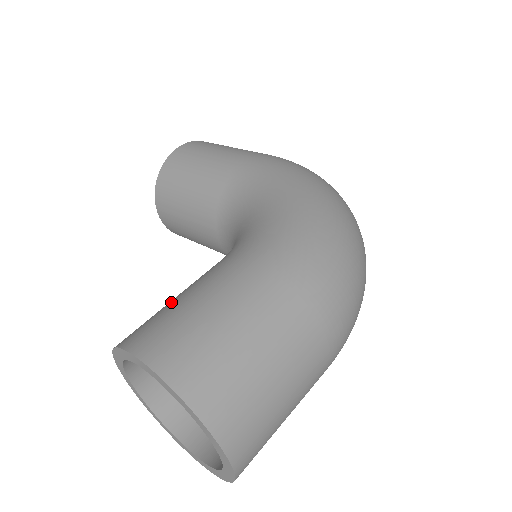
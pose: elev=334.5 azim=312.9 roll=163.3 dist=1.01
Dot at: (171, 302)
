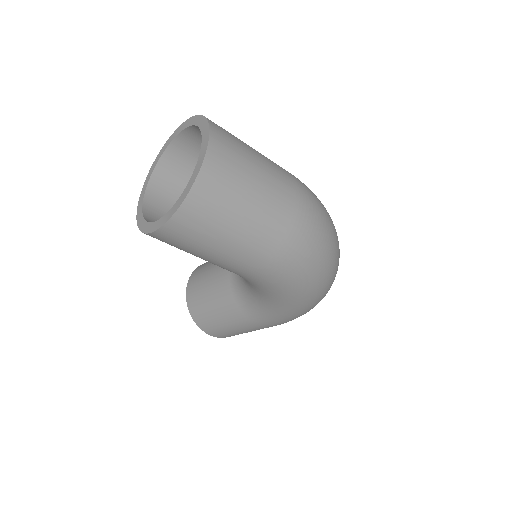
Dot at: occluded
